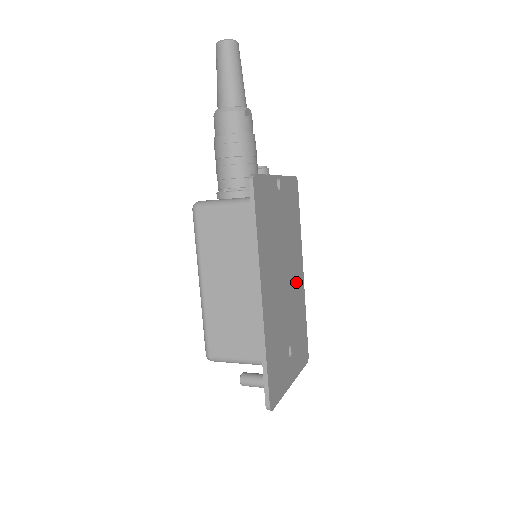
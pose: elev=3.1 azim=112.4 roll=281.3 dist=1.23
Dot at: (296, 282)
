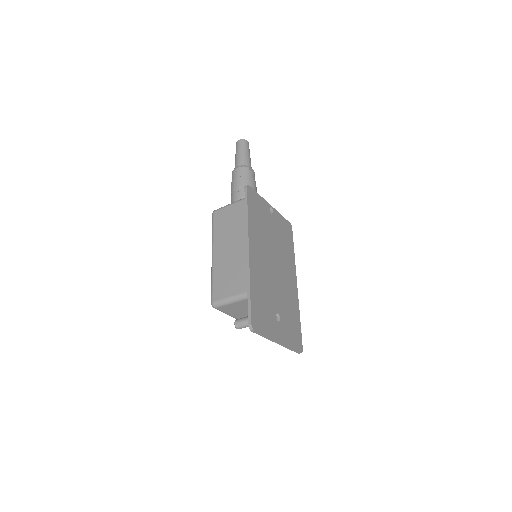
Dot at: (288, 282)
